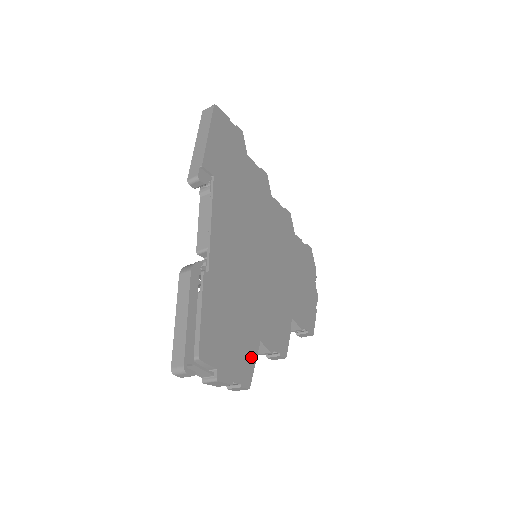
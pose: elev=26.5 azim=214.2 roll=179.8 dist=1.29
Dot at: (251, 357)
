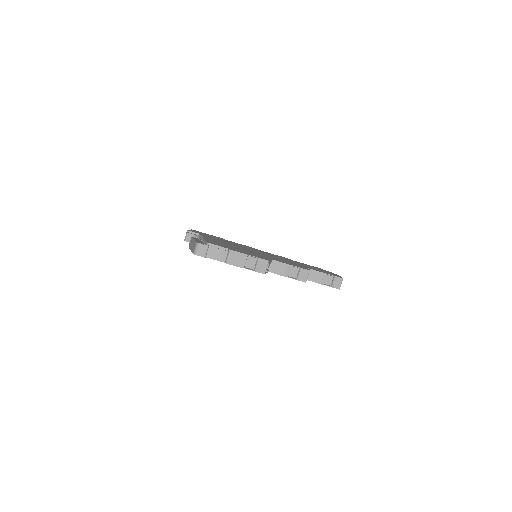
Dot at: occluded
